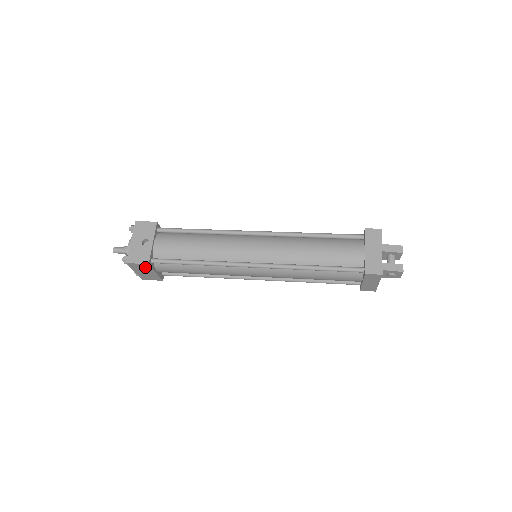
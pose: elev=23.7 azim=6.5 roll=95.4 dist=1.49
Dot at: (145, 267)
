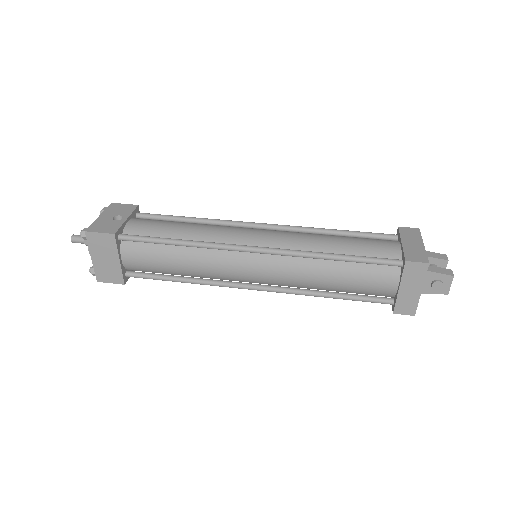
Dot at: (108, 244)
